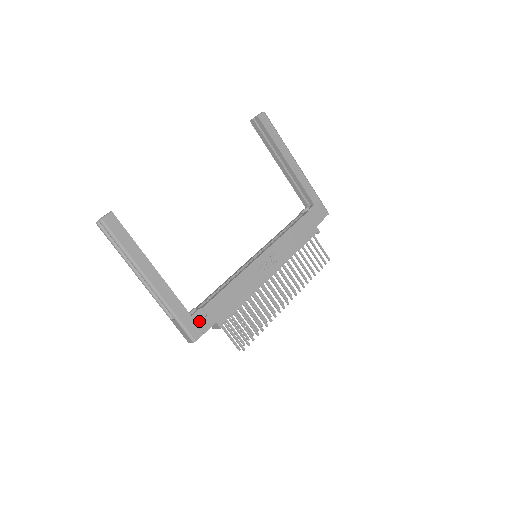
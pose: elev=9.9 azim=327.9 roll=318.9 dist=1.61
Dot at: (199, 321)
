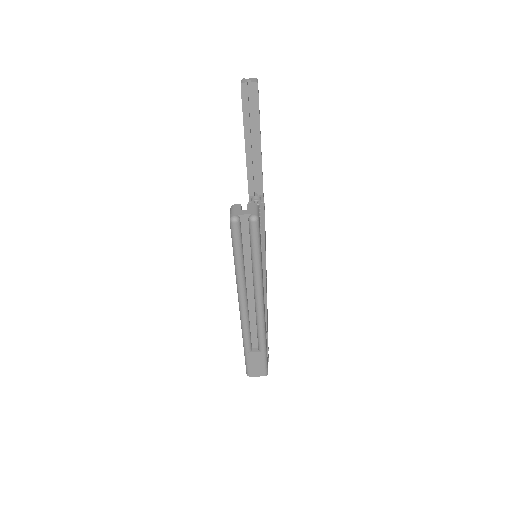
Dot at: (267, 347)
